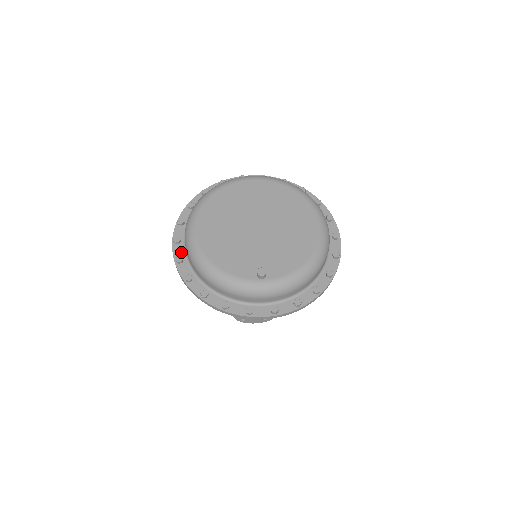
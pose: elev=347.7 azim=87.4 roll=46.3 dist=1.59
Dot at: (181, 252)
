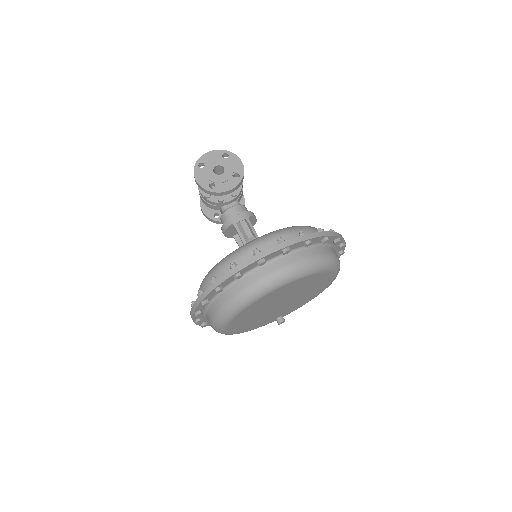
Dot at: (204, 321)
